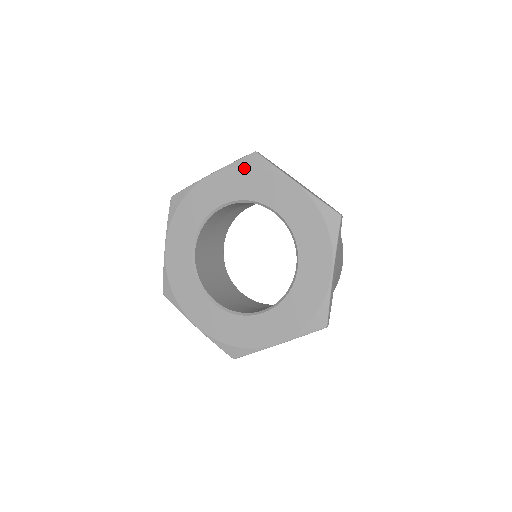
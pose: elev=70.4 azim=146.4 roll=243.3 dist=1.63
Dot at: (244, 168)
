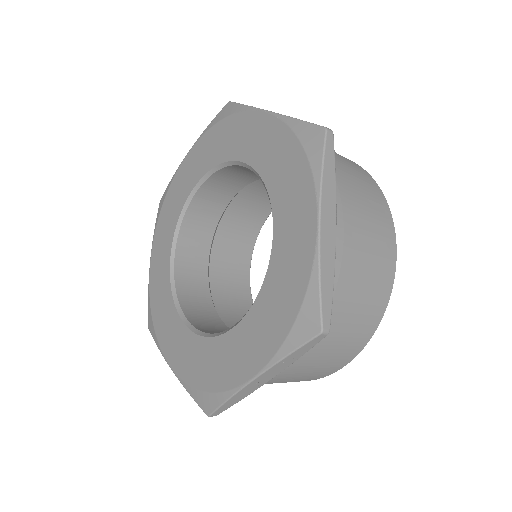
Dot at: (160, 215)
